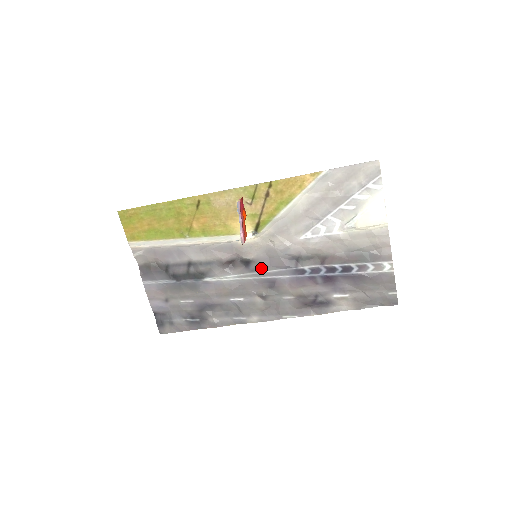
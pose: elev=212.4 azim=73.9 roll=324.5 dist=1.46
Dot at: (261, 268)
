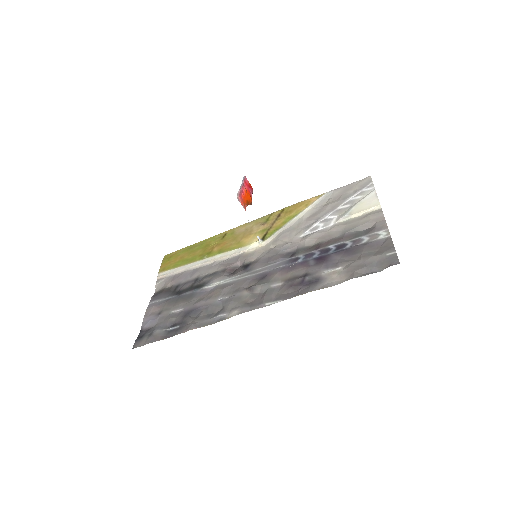
Dot at: (258, 266)
